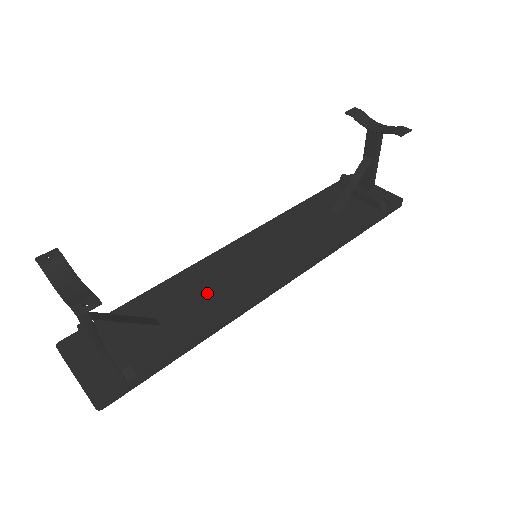
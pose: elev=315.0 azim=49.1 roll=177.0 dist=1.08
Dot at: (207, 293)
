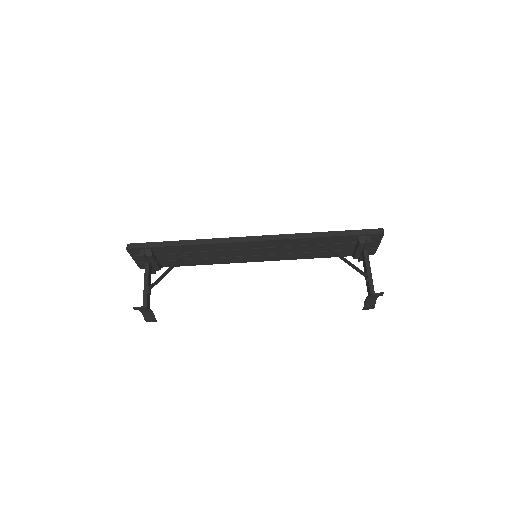
Dot at: (216, 255)
